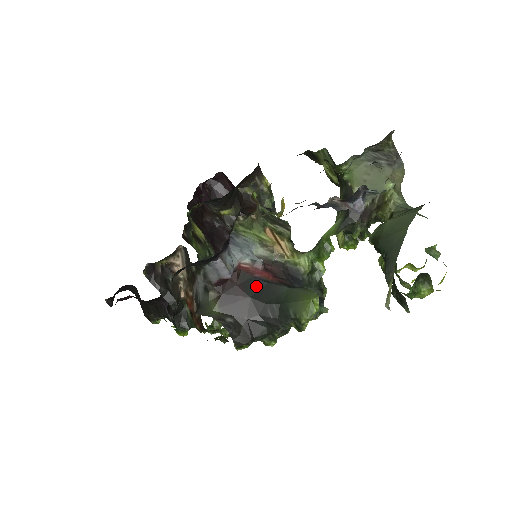
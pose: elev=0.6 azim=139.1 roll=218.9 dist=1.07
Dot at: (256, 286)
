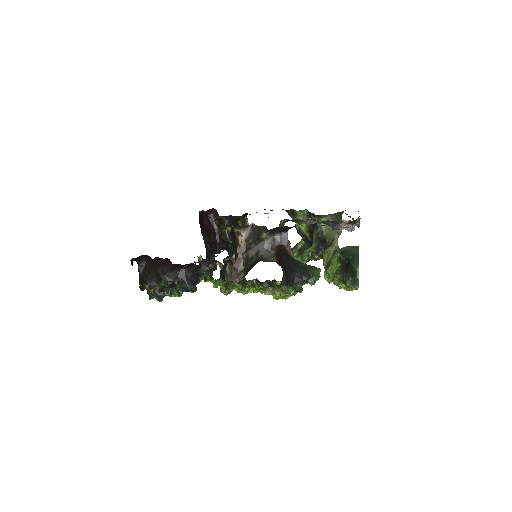
Dot at: (289, 257)
